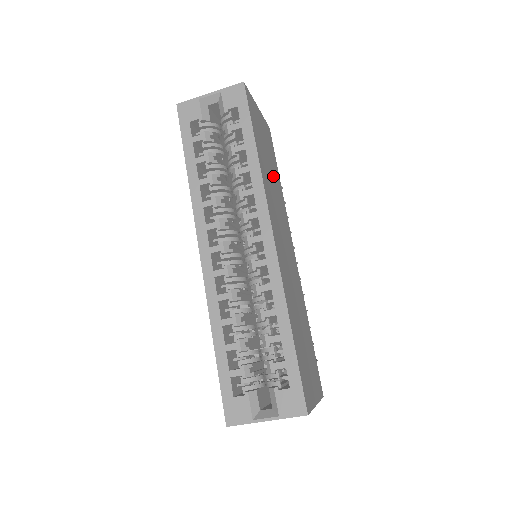
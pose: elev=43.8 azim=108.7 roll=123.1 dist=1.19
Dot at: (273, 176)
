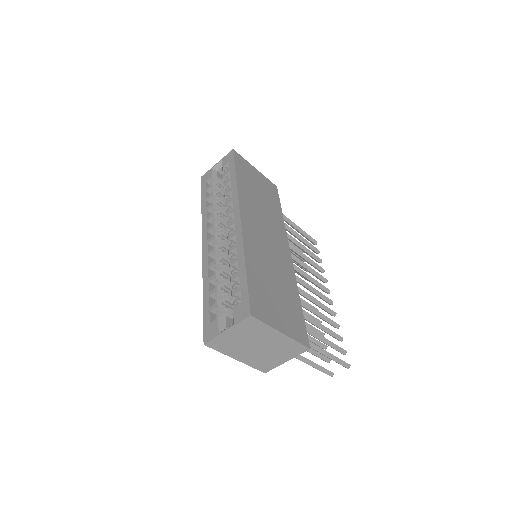
Dot at: (265, 203)
